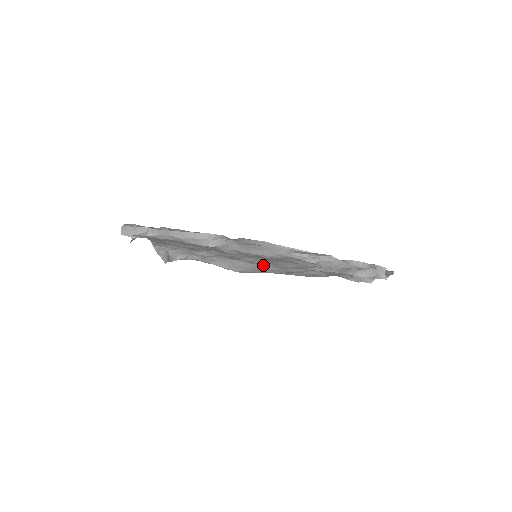
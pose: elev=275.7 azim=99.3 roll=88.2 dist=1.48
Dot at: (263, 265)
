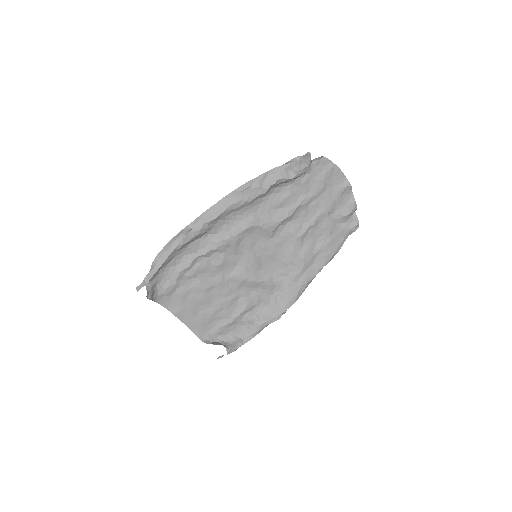
Dot at: (286, 279)
